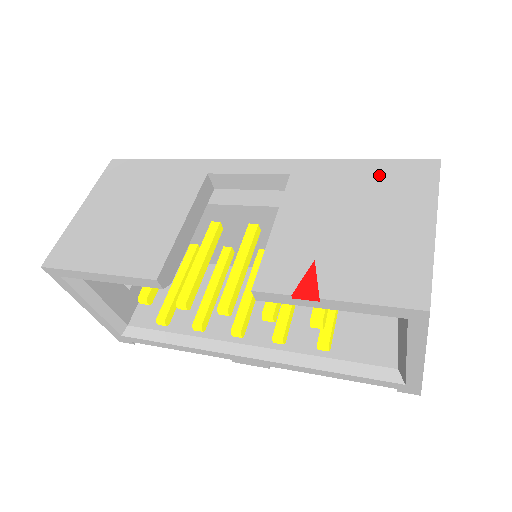
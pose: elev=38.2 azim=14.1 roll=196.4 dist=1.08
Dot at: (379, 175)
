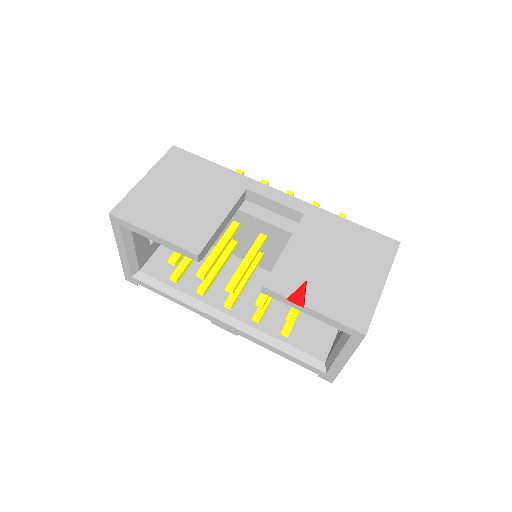
Dot at: (361, 238)
